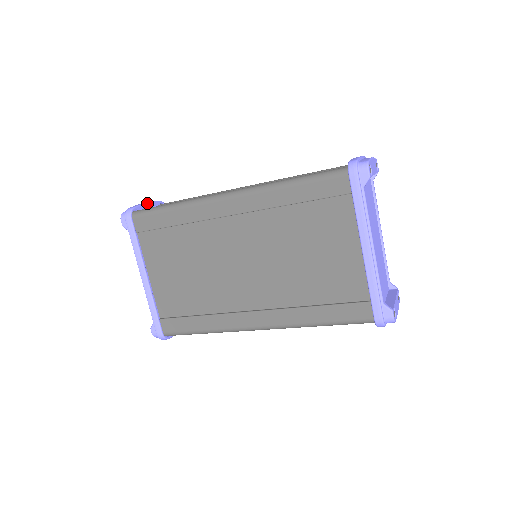
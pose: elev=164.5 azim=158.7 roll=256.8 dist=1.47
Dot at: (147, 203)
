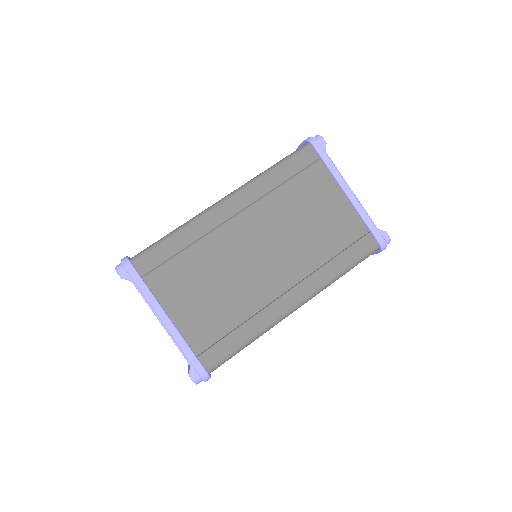
Dot at: (129, 257)
